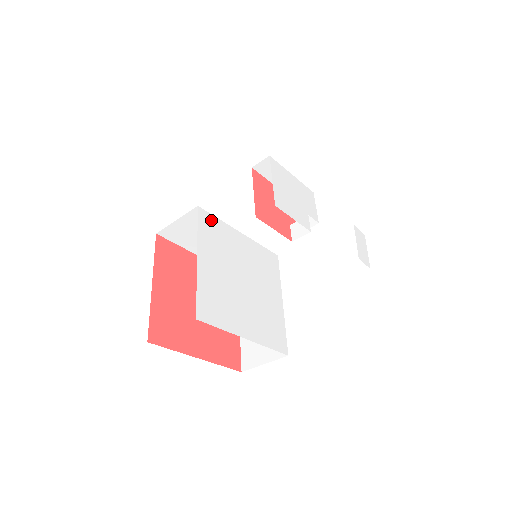
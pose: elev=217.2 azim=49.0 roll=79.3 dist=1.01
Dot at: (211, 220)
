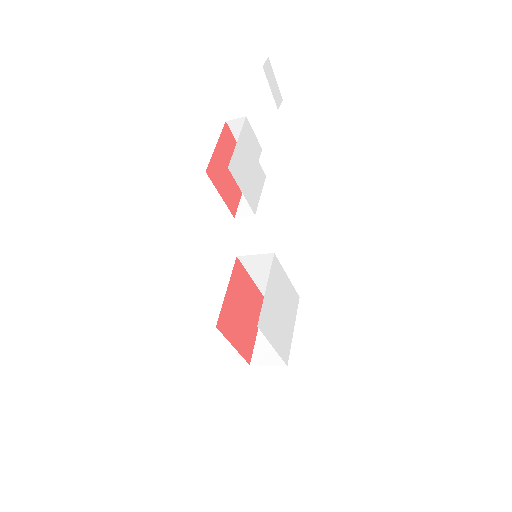
Dot at: (262, 318)
